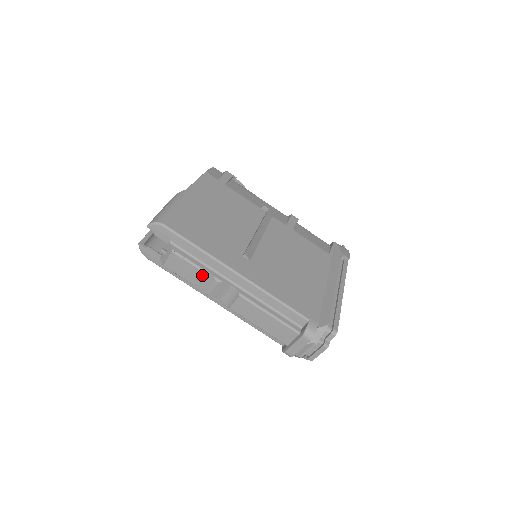
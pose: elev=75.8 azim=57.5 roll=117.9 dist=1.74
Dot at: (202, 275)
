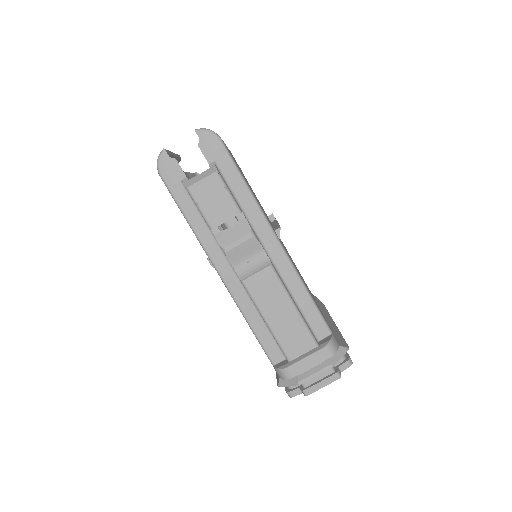
Dot at: occluded
